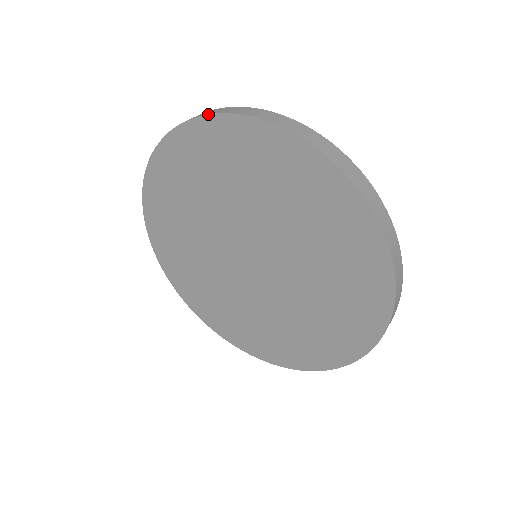
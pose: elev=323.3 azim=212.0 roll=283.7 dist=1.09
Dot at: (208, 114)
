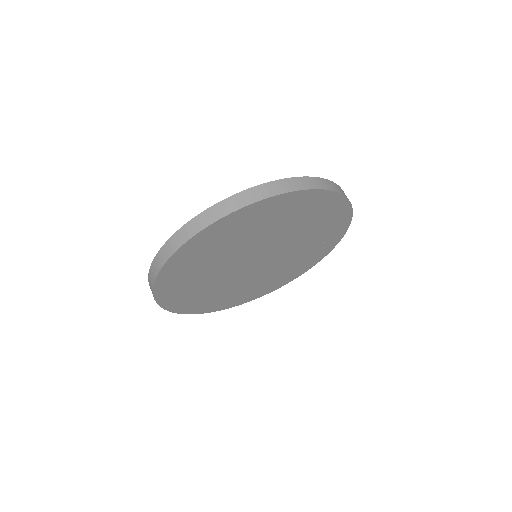
Dot at: (162, 267)
